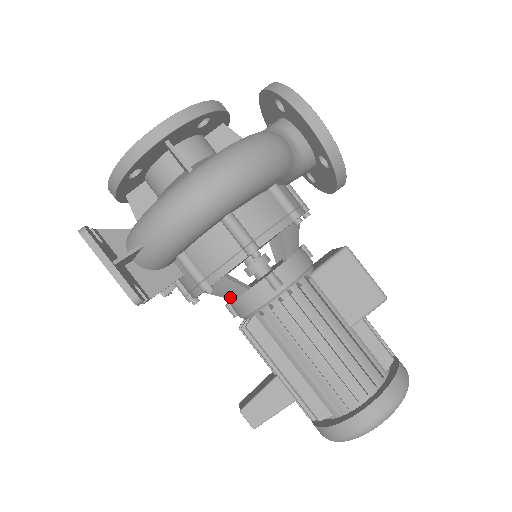
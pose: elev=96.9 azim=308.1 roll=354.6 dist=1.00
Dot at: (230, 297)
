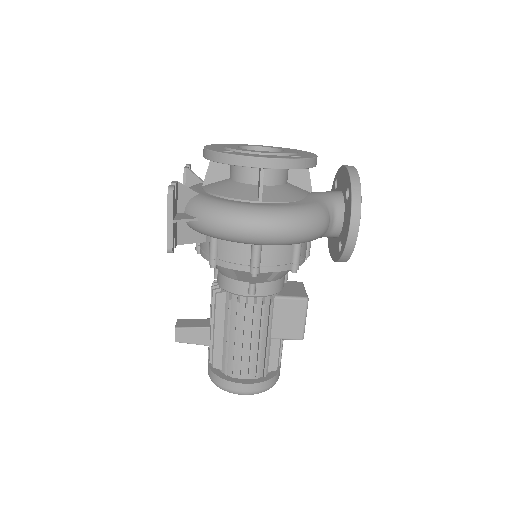
Dot at: (221, 272)
